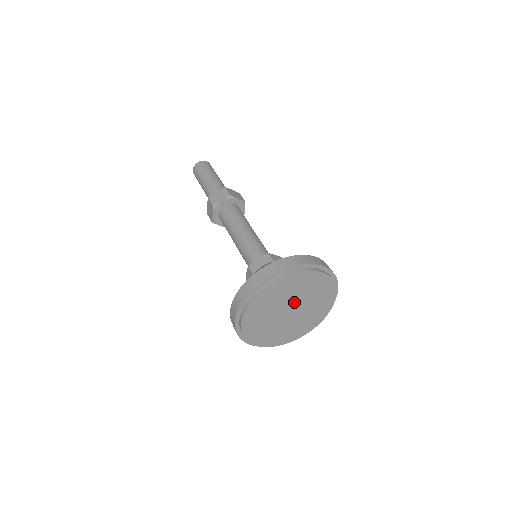
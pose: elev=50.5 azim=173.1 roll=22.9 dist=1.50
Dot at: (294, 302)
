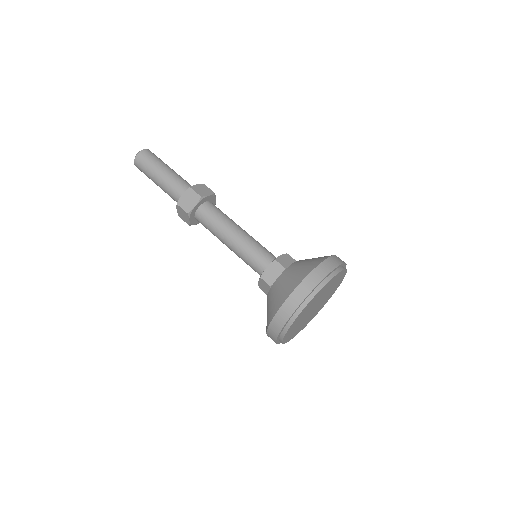
Dot at: (322, 298)
